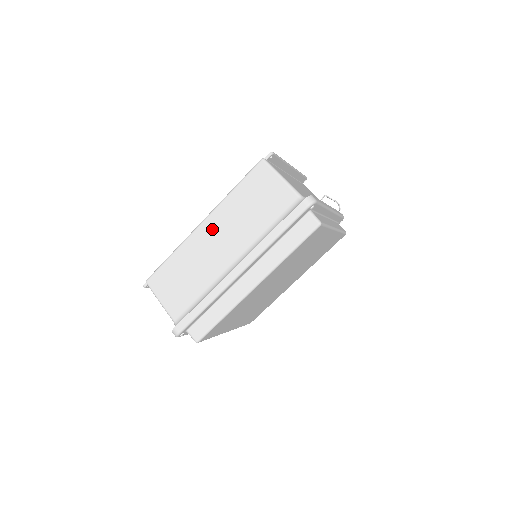
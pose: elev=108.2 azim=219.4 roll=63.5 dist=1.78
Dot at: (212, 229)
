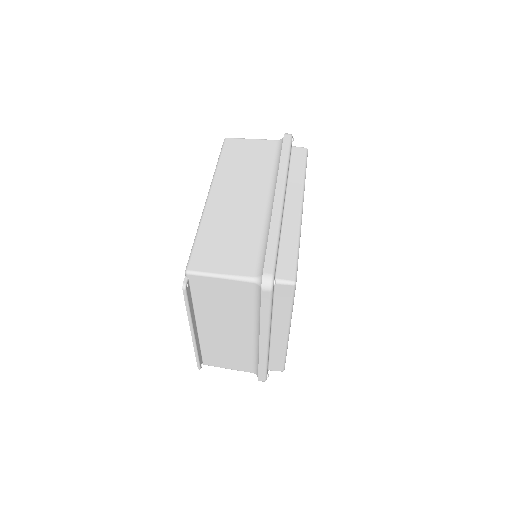
Dot at: (224, 192)
